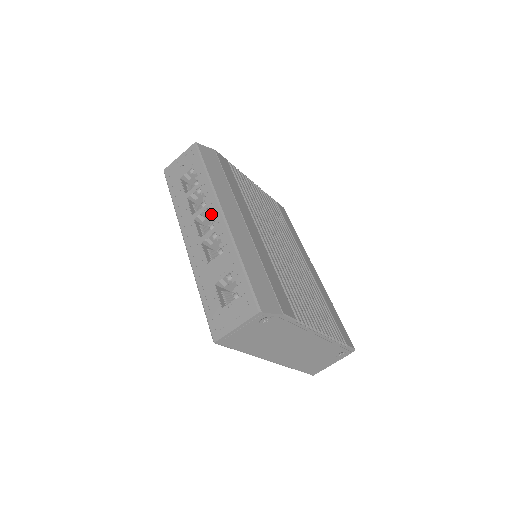
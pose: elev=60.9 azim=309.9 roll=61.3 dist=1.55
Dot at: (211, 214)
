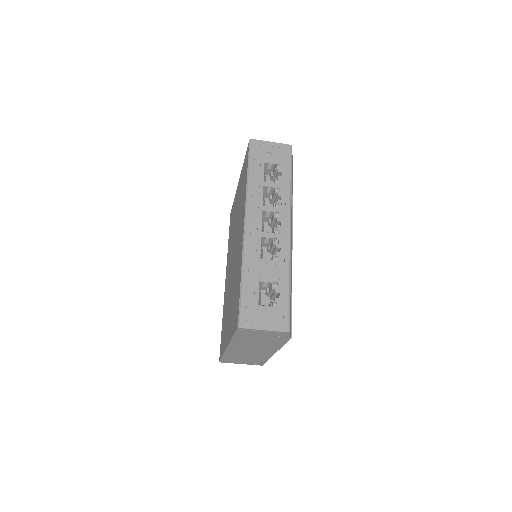
Dot at: (280, 221)
